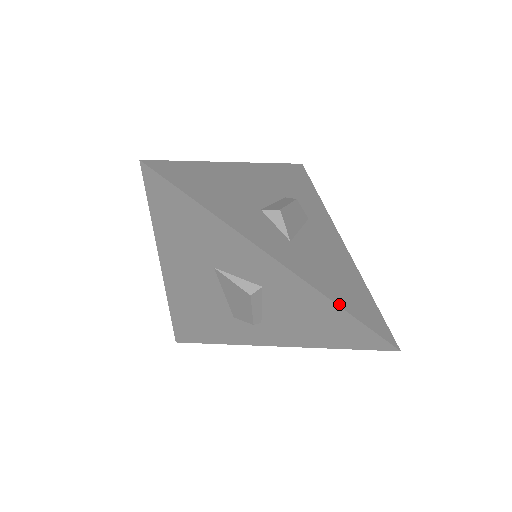
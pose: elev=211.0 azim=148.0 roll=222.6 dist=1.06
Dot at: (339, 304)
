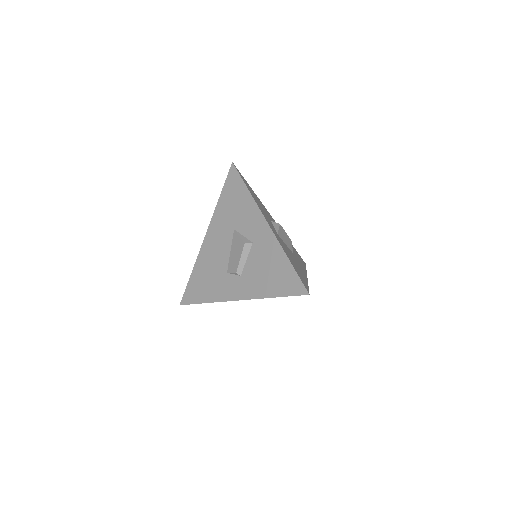
Dot at: (287, 255)
